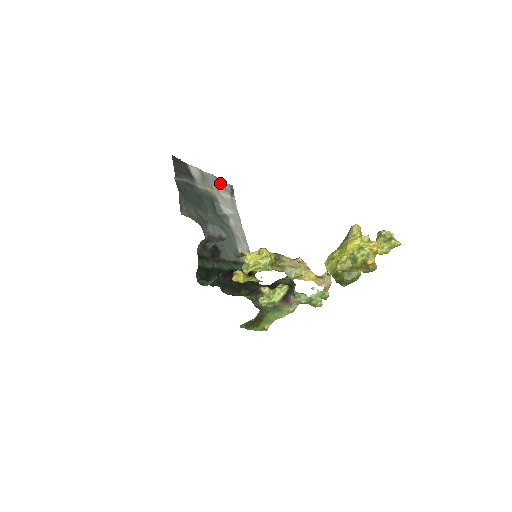
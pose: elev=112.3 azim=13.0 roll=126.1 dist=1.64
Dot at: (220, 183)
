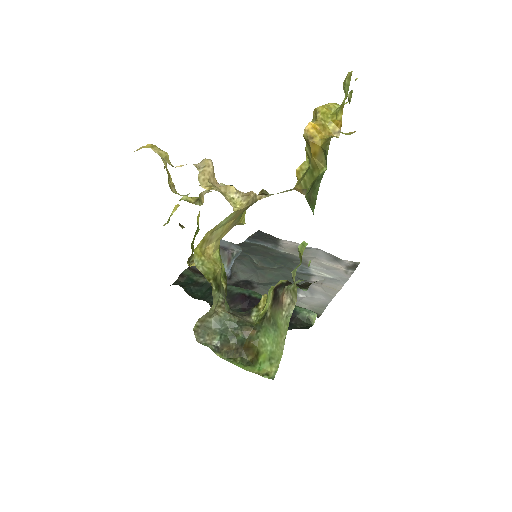
Dot at: (330, 257)
